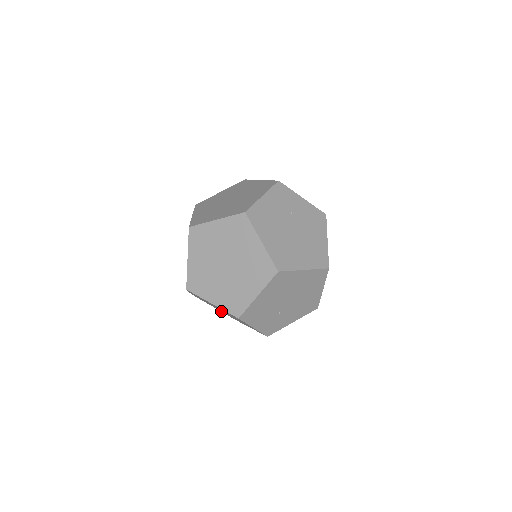
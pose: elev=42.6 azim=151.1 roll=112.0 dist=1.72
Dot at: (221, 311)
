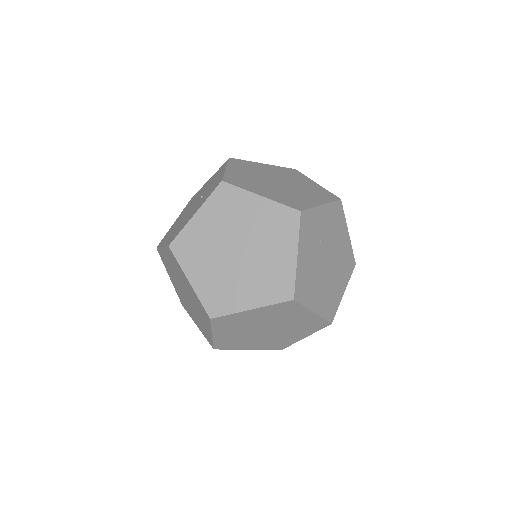
Dot at: occluded
